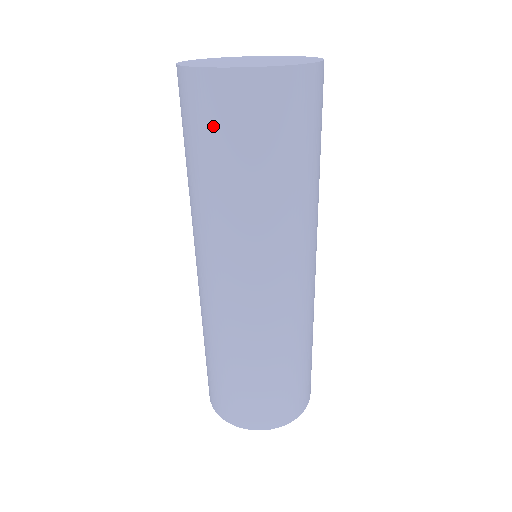
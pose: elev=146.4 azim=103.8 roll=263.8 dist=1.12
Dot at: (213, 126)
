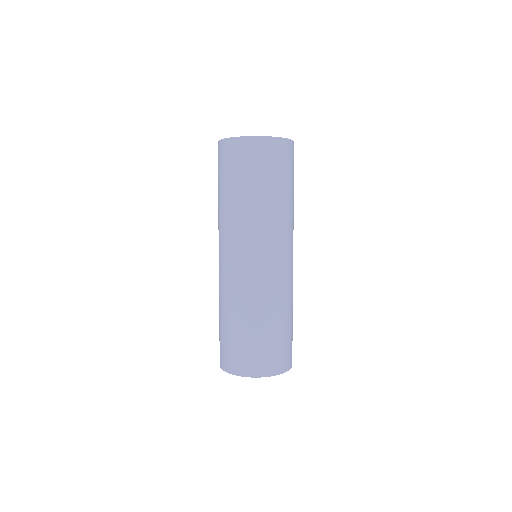
Dot at: (249, 165)
